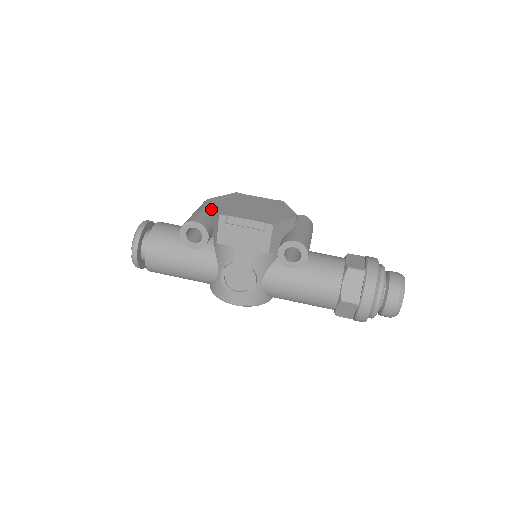
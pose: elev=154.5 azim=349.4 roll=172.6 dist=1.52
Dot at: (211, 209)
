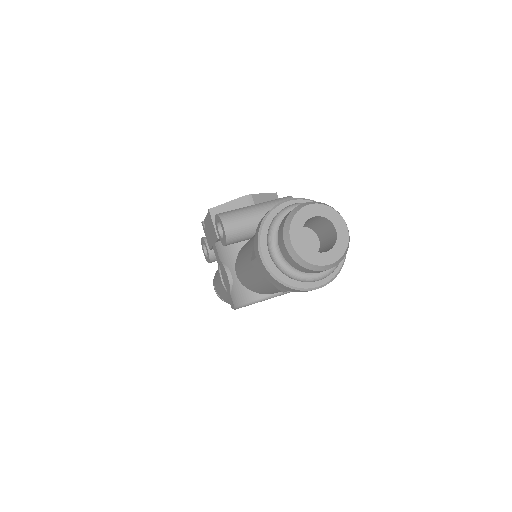
Dot at: occluded
